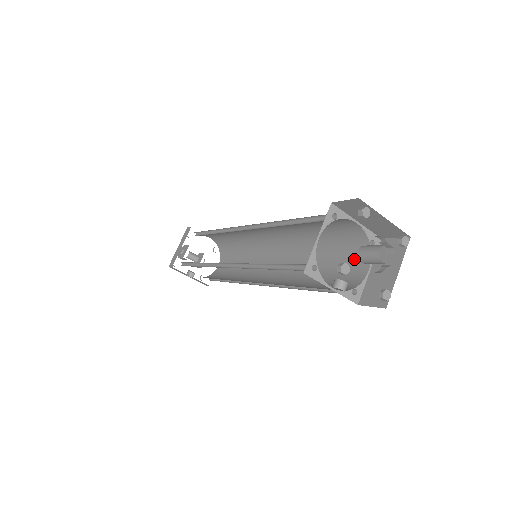
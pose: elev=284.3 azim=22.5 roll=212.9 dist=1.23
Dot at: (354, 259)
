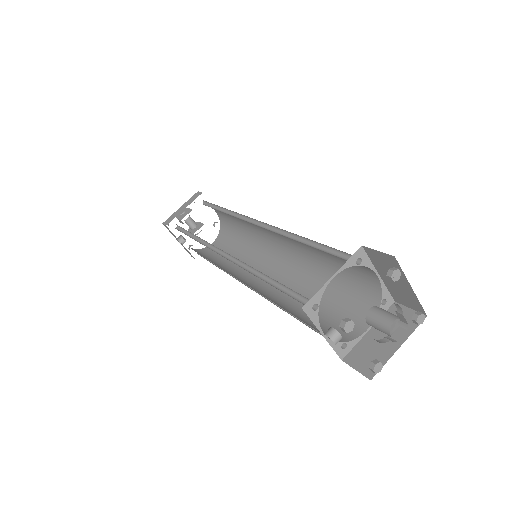
Dot at: (357, 309)
